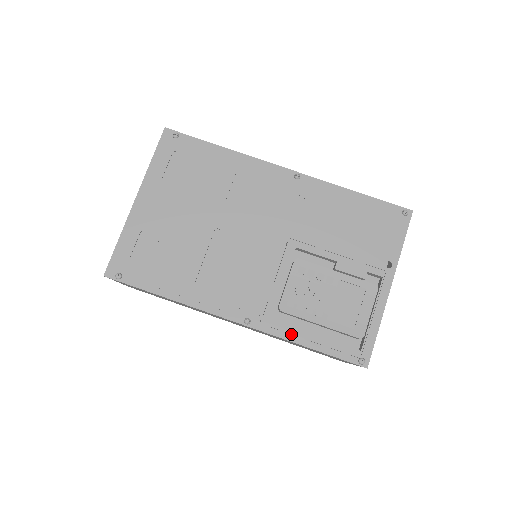
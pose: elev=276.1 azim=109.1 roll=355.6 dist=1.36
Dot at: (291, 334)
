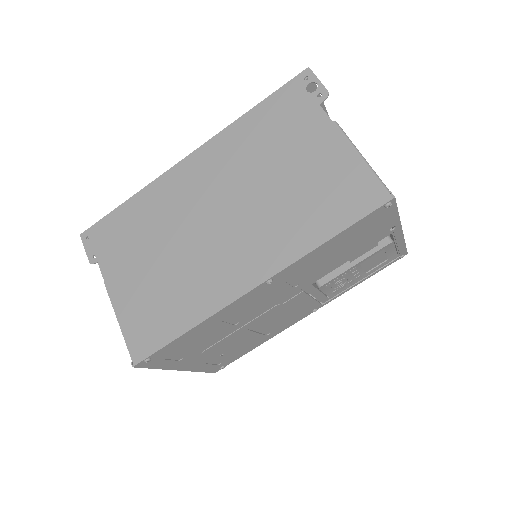
Dot at: occluded
